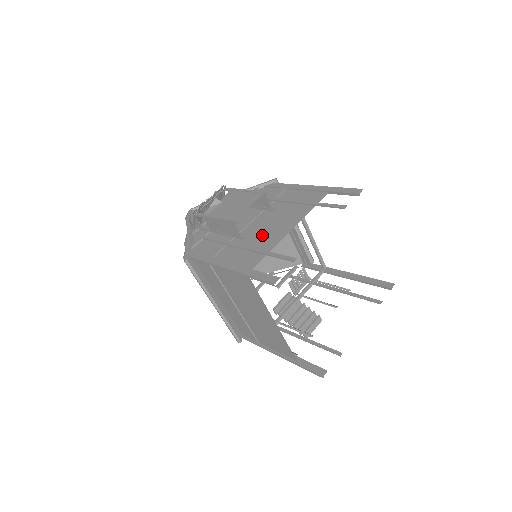
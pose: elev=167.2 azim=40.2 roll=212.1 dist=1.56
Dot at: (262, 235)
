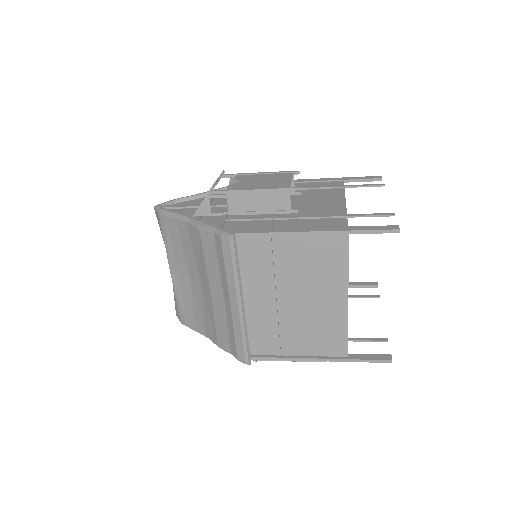
Dot at: (314, 208)
